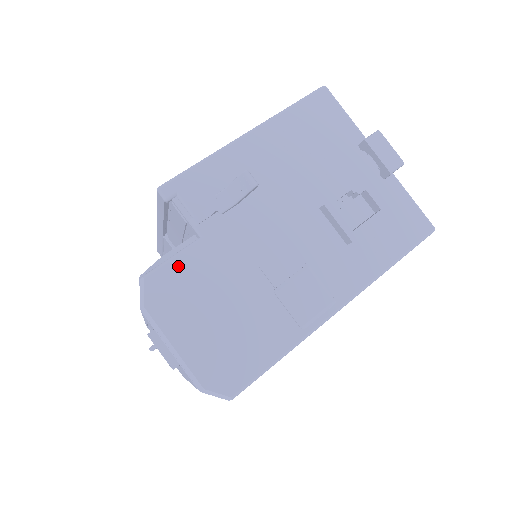
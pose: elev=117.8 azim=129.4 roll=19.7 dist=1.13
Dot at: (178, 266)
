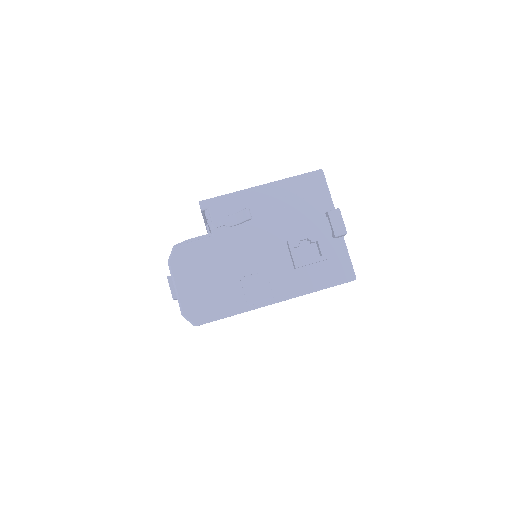
Dot at: (194, 247)
